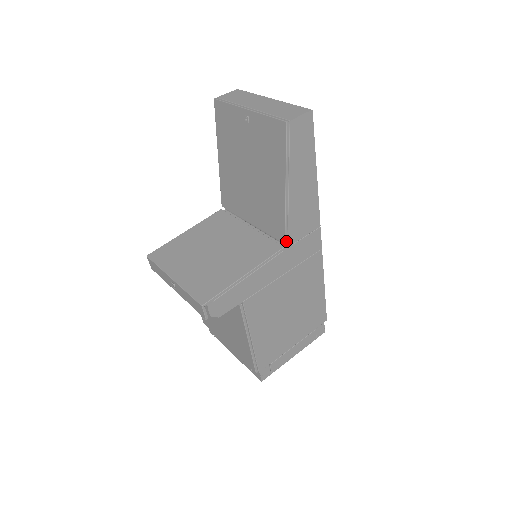
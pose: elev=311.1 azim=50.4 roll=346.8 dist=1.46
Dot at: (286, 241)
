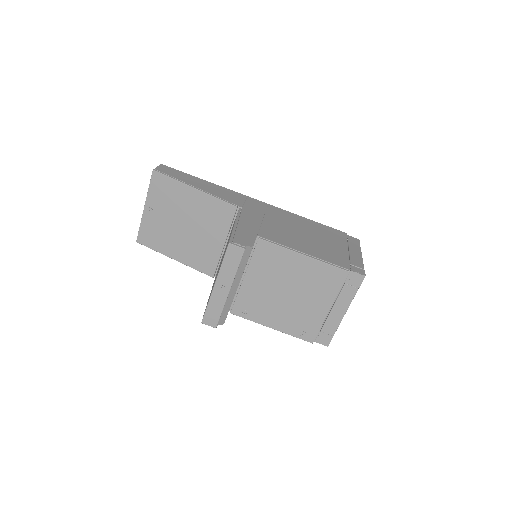
Dot at: (236, 206)
